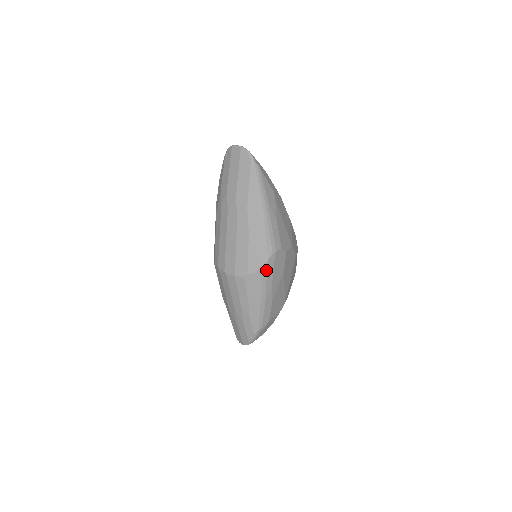
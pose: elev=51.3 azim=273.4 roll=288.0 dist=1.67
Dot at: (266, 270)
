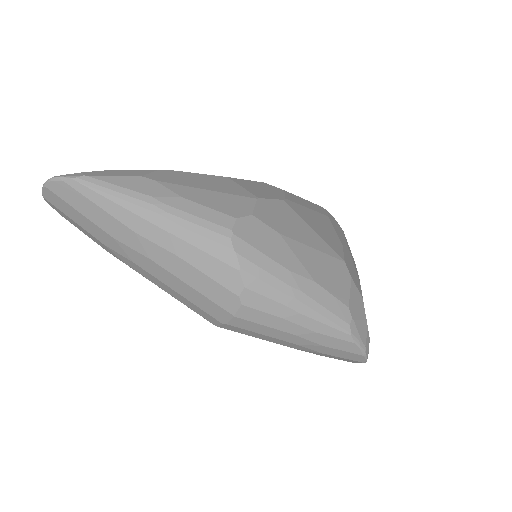
Dot at: (251, 265)
